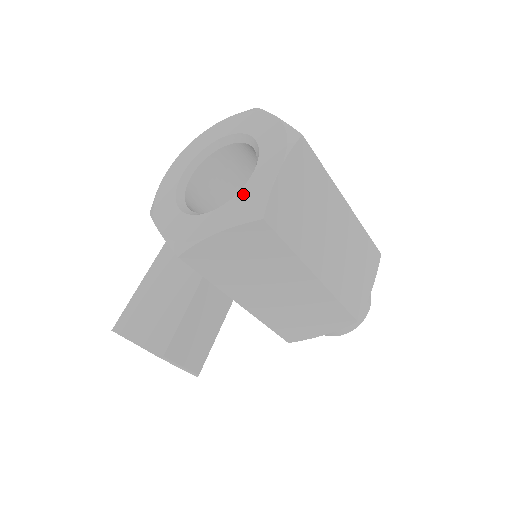
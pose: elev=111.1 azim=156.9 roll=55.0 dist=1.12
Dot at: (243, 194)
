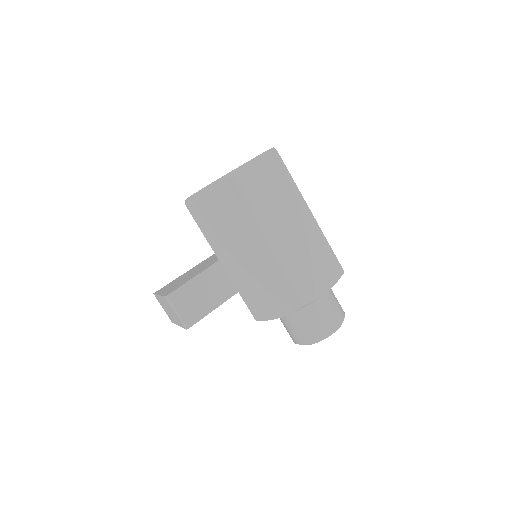
Dot at: occluded
